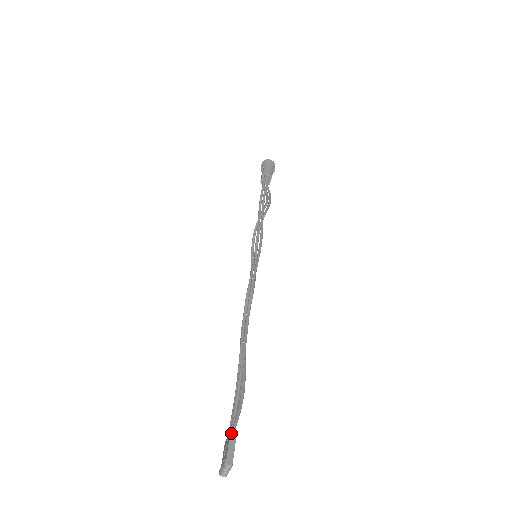
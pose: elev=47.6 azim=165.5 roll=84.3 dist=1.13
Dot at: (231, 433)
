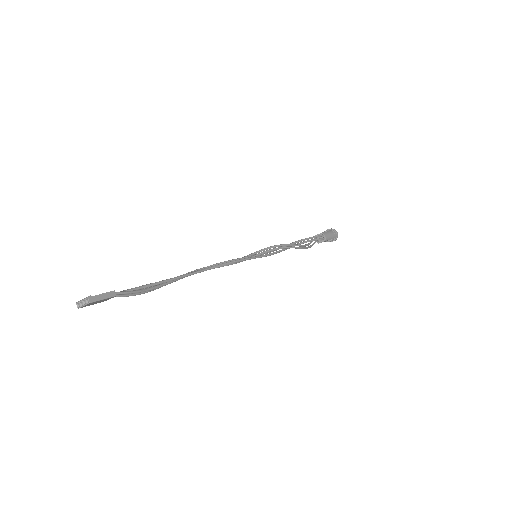
Dot at: (113, 292)
